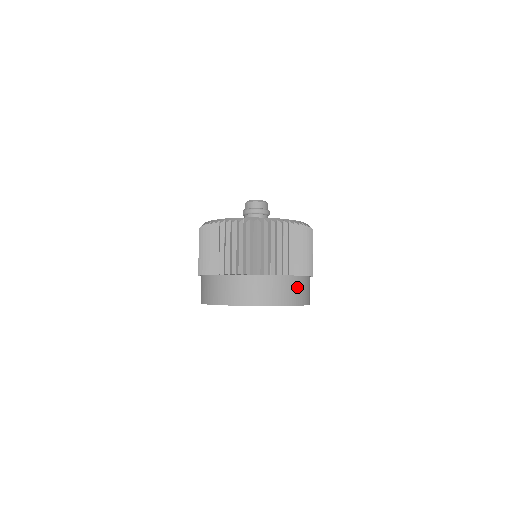
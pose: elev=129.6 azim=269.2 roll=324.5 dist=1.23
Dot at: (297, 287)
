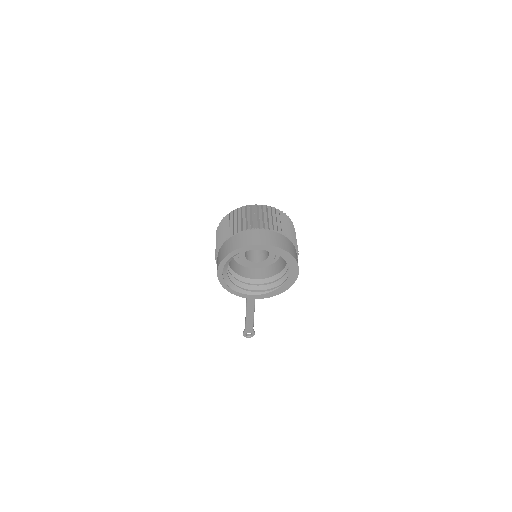
Dot at: (289, 244)
